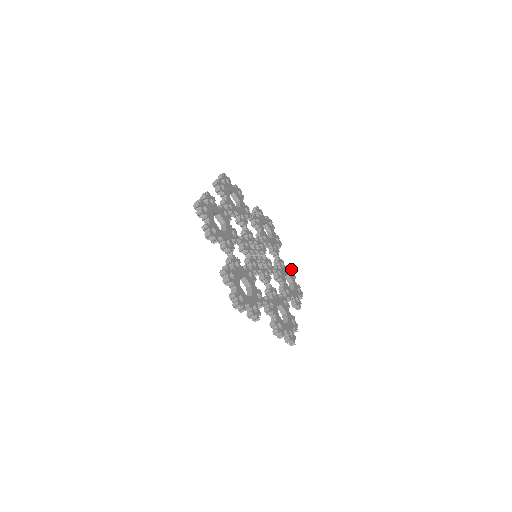
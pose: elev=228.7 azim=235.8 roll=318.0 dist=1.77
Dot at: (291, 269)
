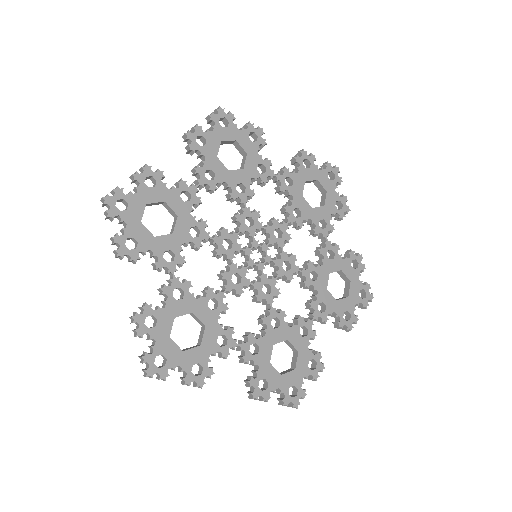
Dot at: (302, 155)
